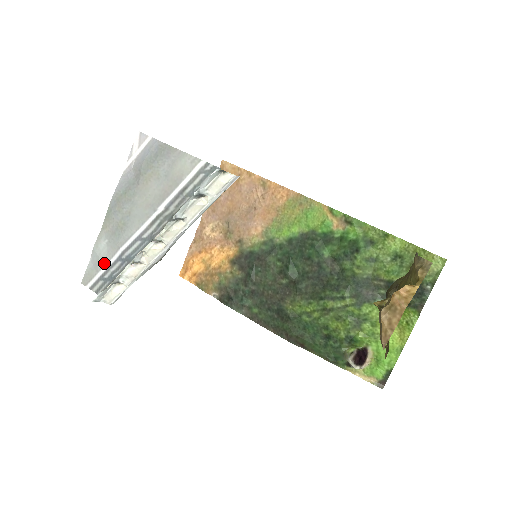
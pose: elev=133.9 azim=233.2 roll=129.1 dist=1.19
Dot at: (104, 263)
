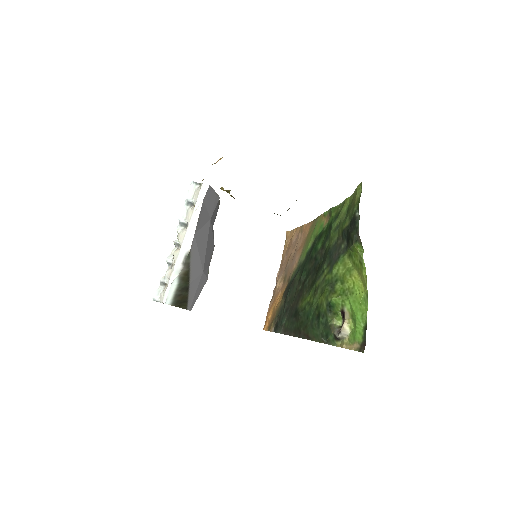
Dot at: occluded
